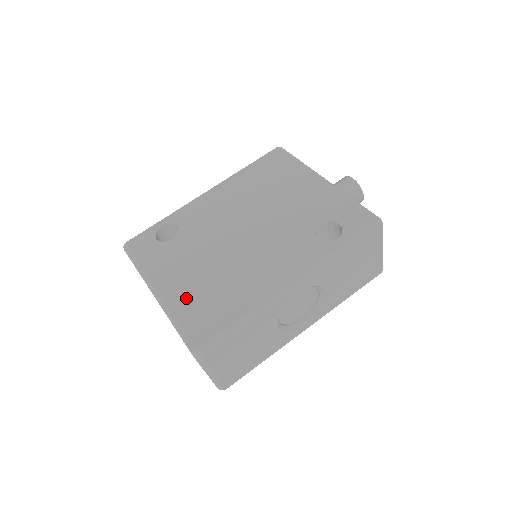
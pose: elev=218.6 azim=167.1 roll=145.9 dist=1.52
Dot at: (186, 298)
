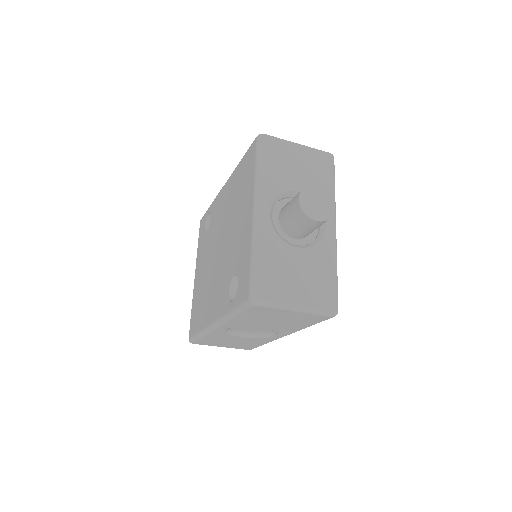
Dot at: (196, 295)
